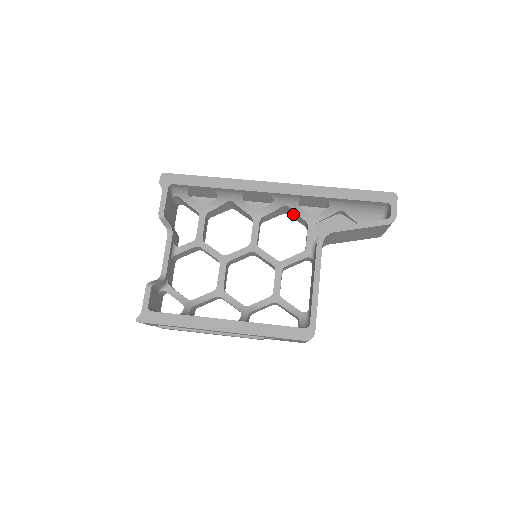
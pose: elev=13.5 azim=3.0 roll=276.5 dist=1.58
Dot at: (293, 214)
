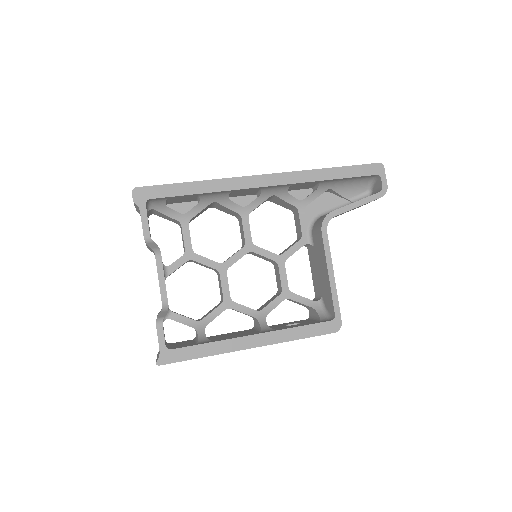
Dot at: (279, 201)
